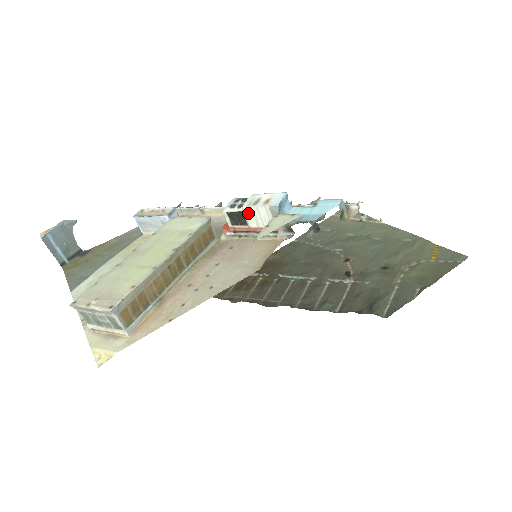
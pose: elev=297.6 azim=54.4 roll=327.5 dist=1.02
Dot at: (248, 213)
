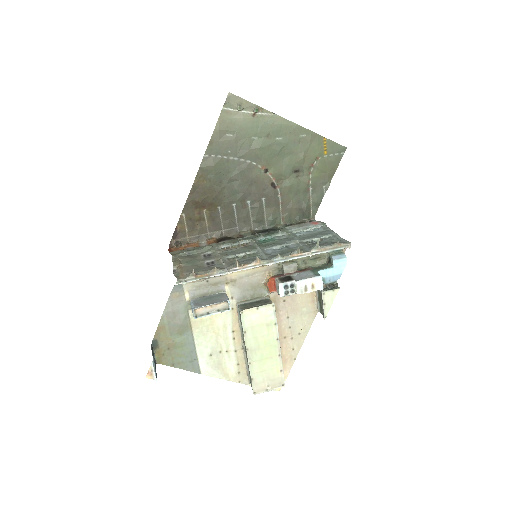
Dot at: (299, 292)
